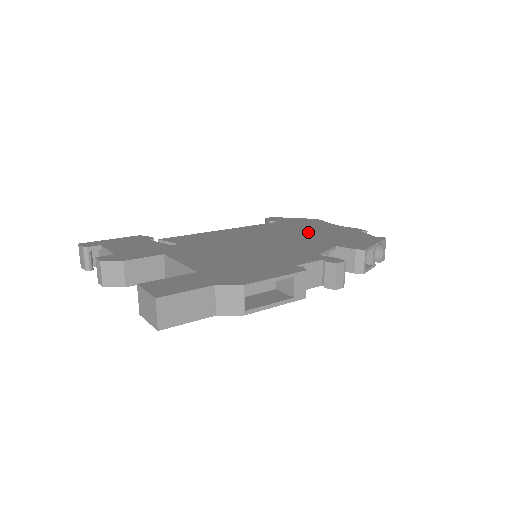
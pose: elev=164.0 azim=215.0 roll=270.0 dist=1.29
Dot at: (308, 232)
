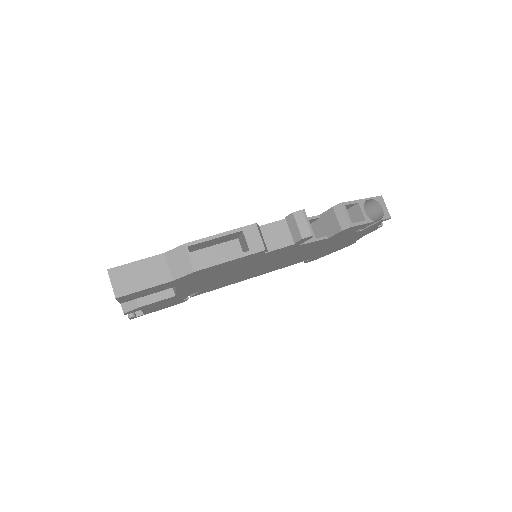
Dot at: occluded
